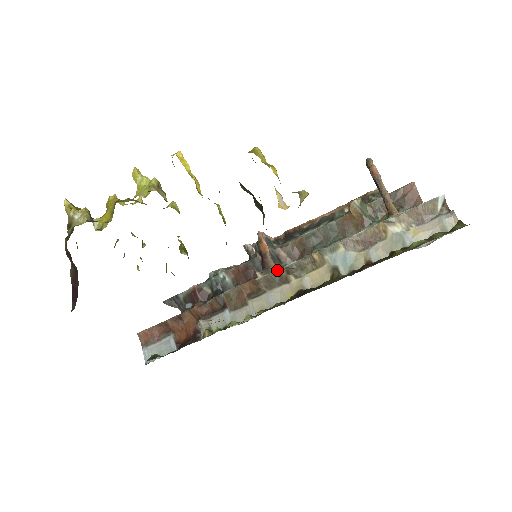
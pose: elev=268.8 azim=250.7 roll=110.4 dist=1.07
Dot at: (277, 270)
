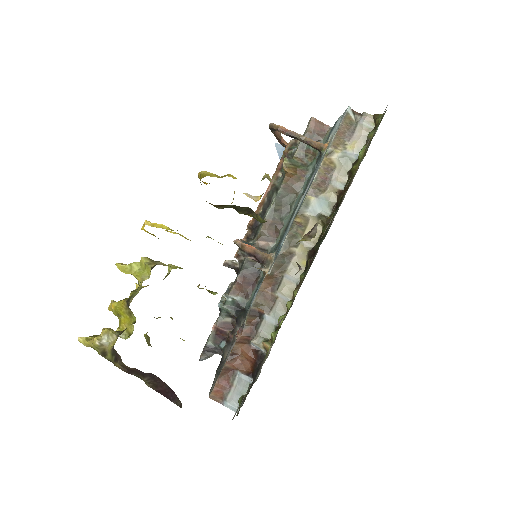
Dot at: (279, 253)
